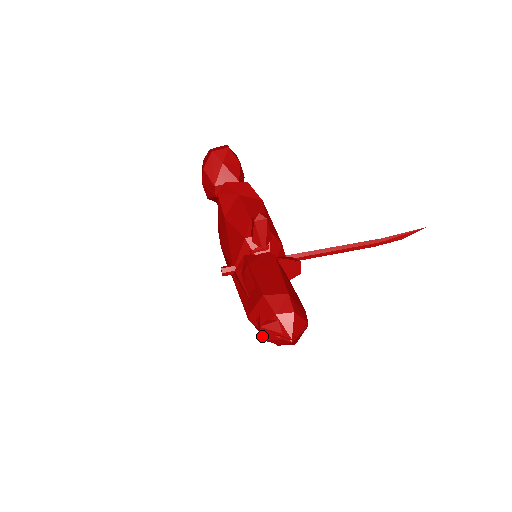
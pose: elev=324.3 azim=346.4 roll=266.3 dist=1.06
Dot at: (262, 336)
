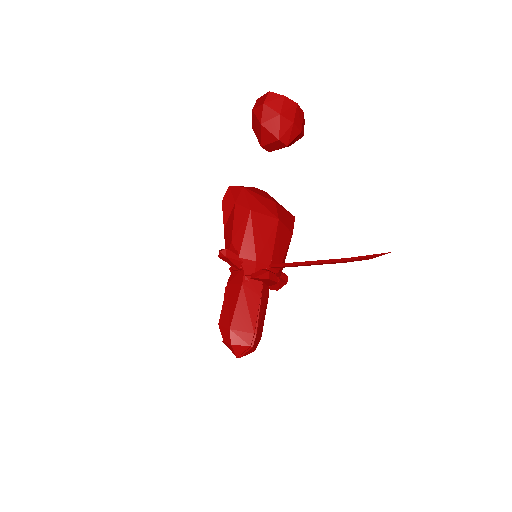
Dot at: occluded
